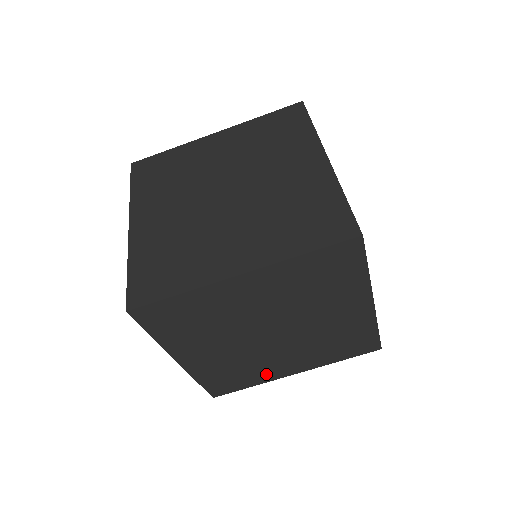
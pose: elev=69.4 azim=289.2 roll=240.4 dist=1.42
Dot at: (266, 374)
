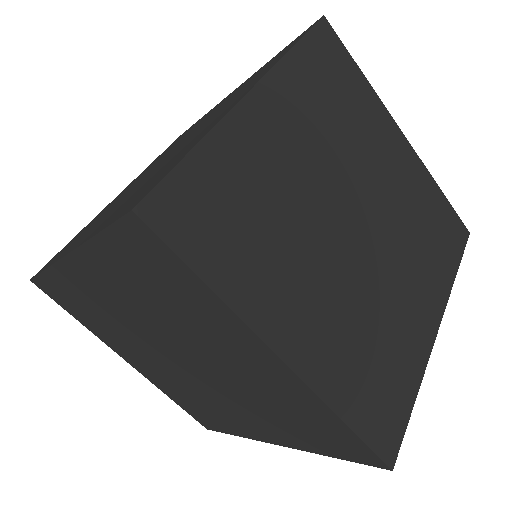
Dot at: (410, 347)
